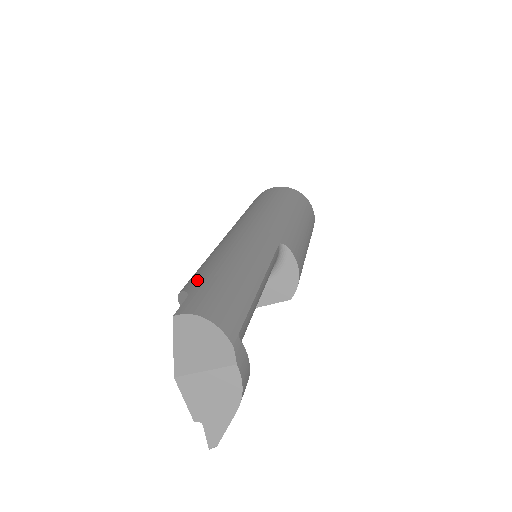
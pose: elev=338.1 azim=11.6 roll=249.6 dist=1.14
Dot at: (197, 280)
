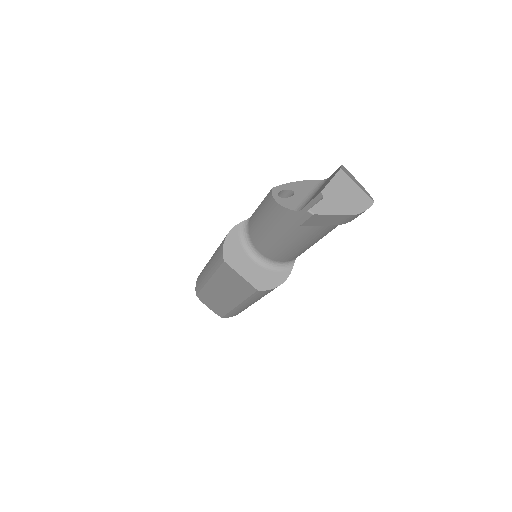
Dot at: occluded
